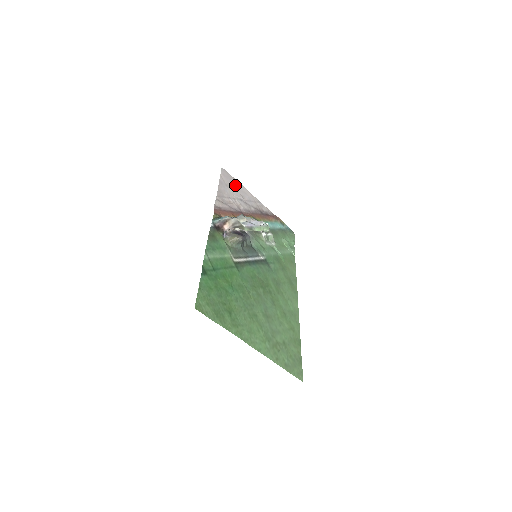
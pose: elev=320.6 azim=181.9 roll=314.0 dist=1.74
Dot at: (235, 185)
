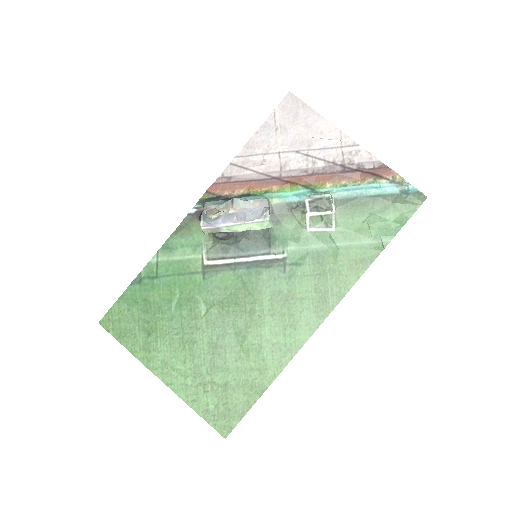
Dot at: (302, 122)
